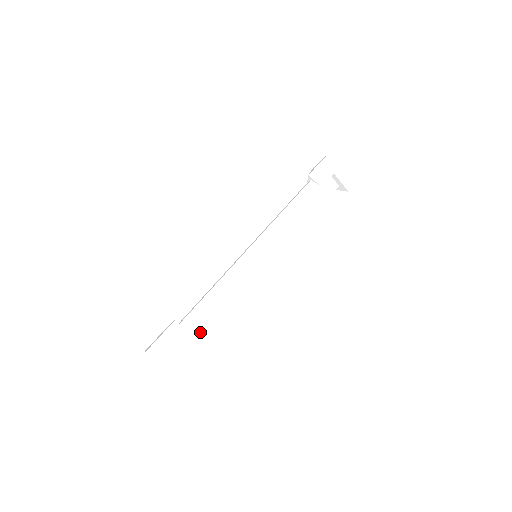
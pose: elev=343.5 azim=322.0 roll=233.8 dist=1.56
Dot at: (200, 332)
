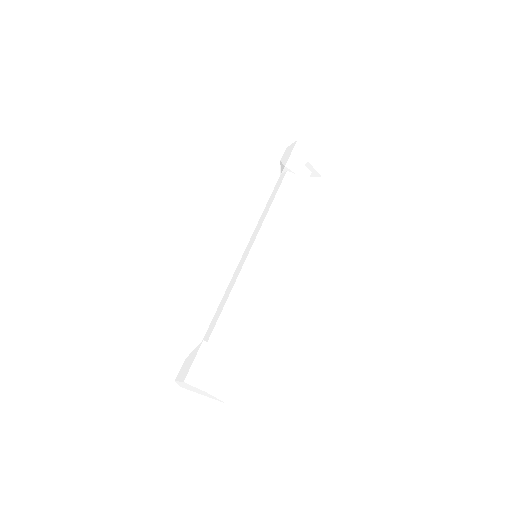
Dot at: (229, 346)
